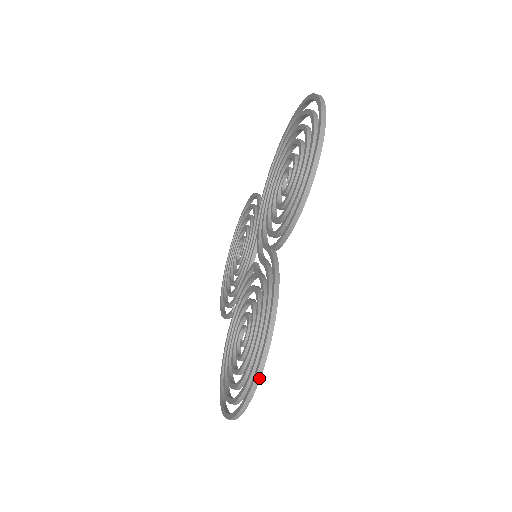
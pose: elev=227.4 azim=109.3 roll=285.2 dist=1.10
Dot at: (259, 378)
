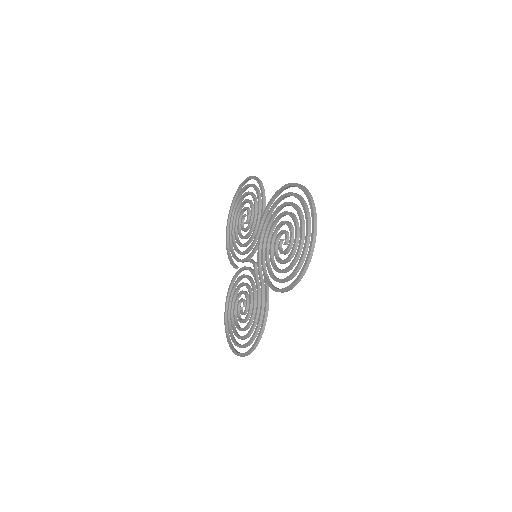
Dot at: occluded
